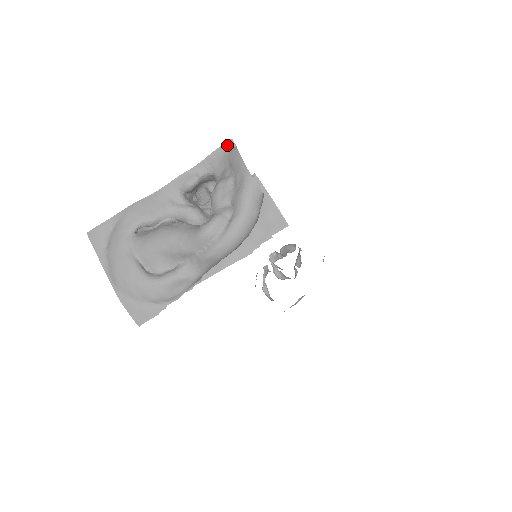
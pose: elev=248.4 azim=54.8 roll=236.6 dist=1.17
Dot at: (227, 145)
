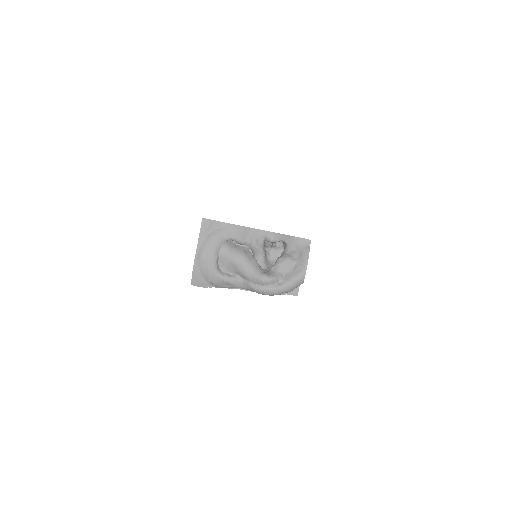
Dot at: (307, 241)
